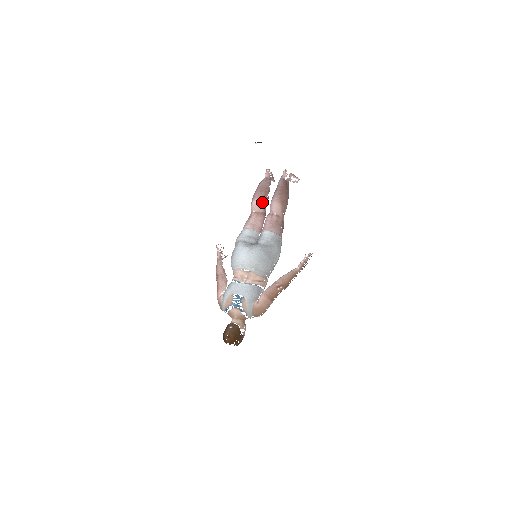
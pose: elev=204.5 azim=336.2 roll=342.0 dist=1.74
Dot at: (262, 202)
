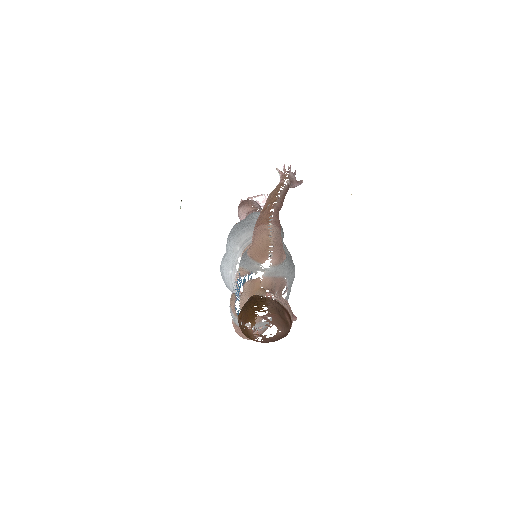
Dot at: occluded
